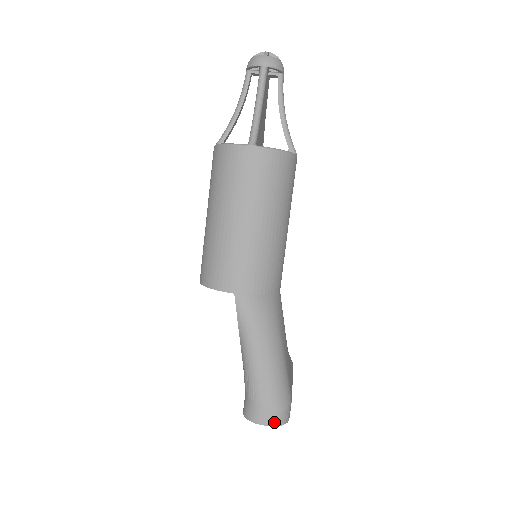
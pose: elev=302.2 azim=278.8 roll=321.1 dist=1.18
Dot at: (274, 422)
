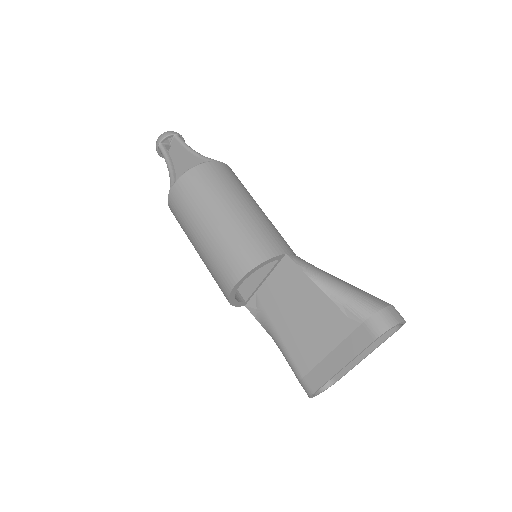
Dot at: (402, 318)
